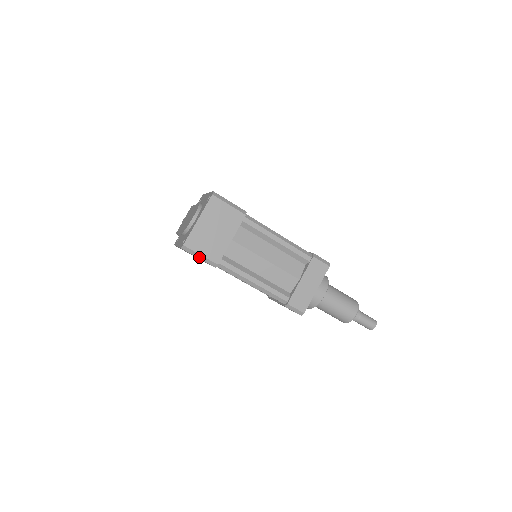
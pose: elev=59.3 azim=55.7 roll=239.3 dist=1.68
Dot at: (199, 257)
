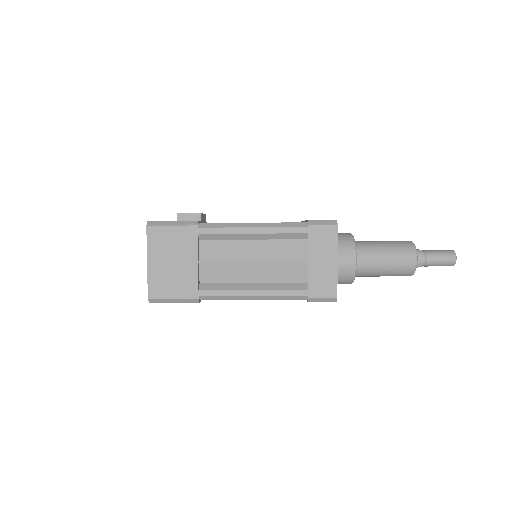
Dot at: (174, 302)
